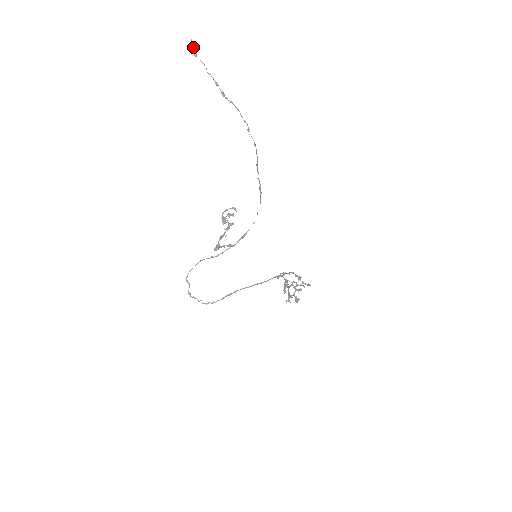
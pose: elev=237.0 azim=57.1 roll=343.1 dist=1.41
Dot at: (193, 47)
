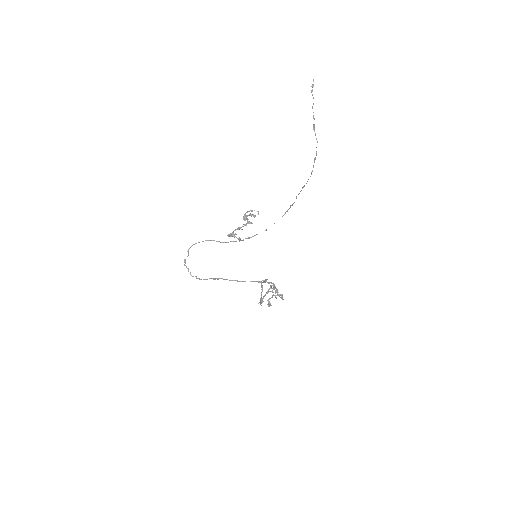
Dot at: (313, 85)
